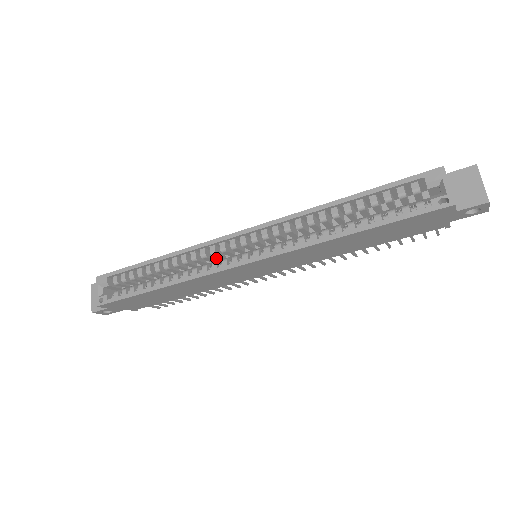
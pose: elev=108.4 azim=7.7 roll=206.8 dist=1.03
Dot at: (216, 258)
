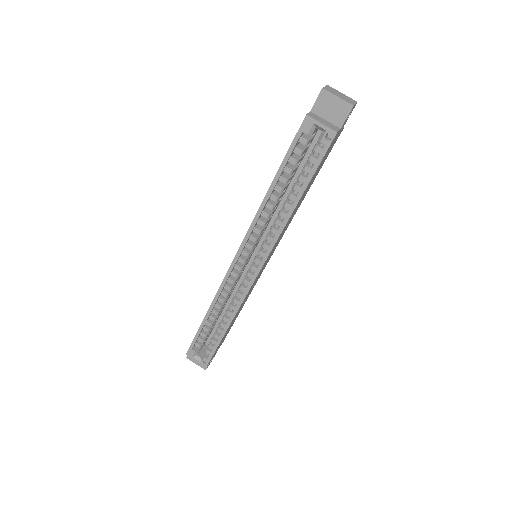
Dot at: occluded
